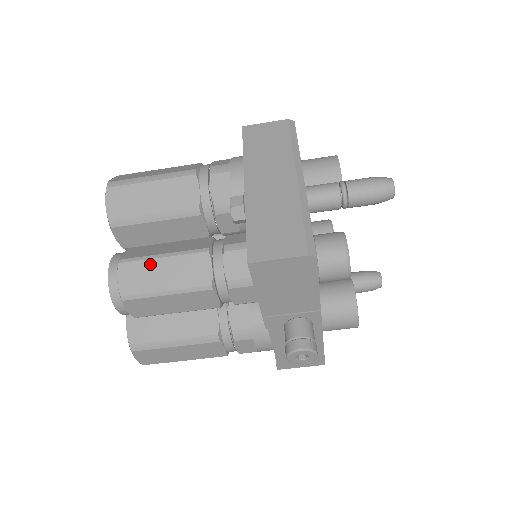
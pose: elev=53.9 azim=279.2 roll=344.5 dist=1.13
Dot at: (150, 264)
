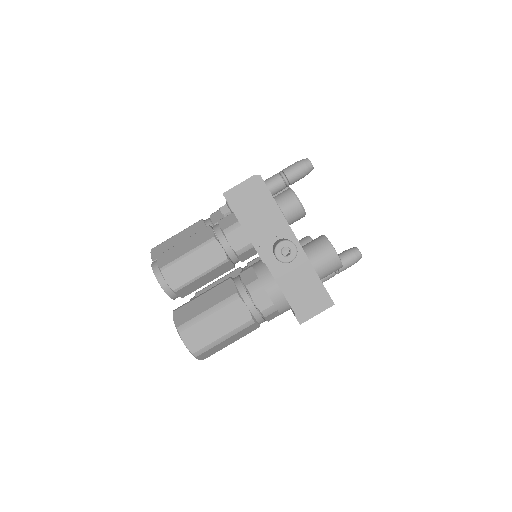
Dot at: (176, 247)
